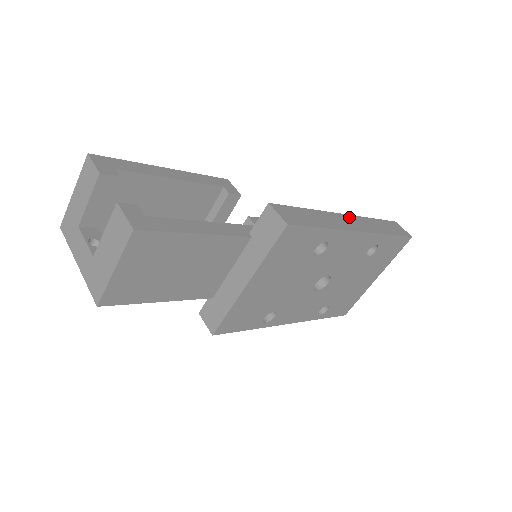
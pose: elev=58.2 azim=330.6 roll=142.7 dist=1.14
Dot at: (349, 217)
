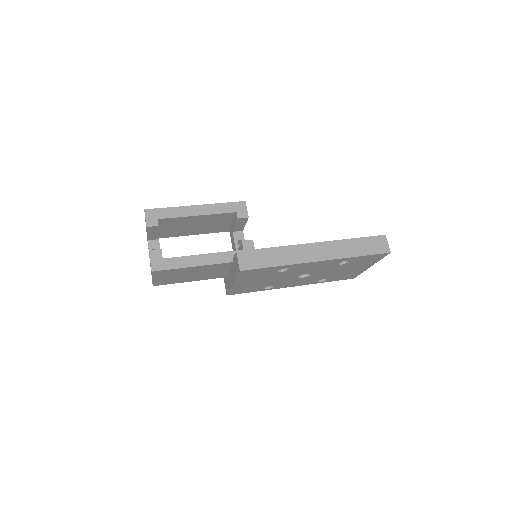
Dot at: (318, 245)
